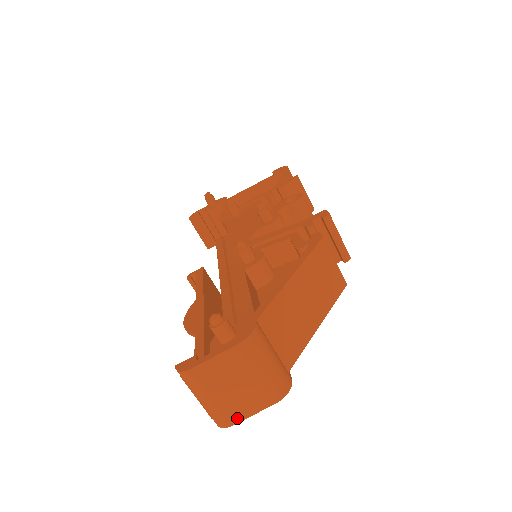
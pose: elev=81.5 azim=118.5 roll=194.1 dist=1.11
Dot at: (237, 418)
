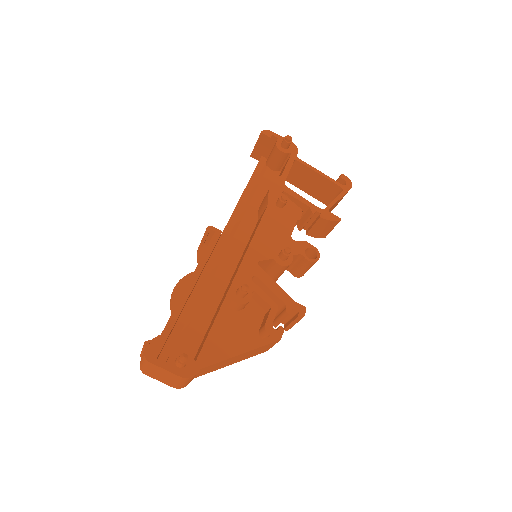
Dot at: (151, 376)
